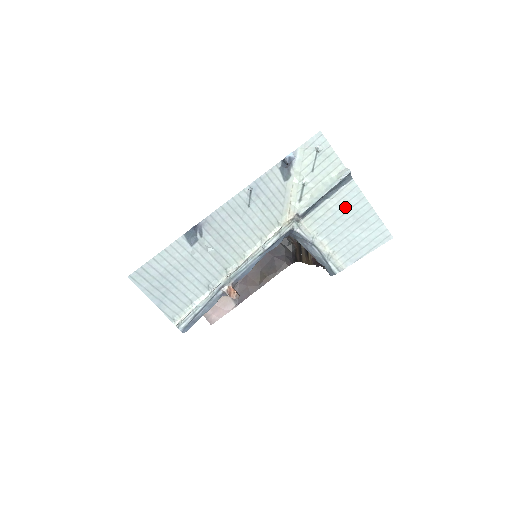
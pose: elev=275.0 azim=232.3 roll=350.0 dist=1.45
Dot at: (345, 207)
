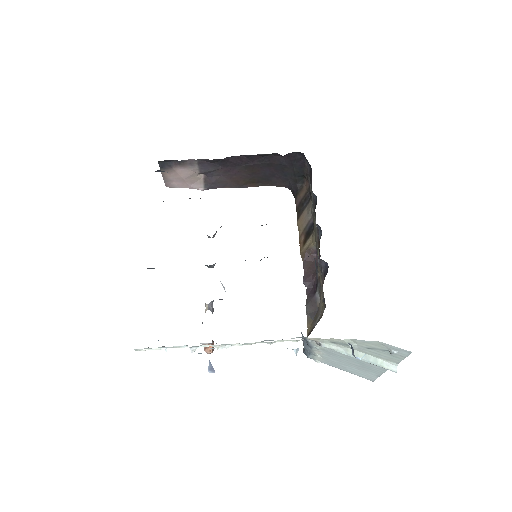
Dot at: (364, 362)
